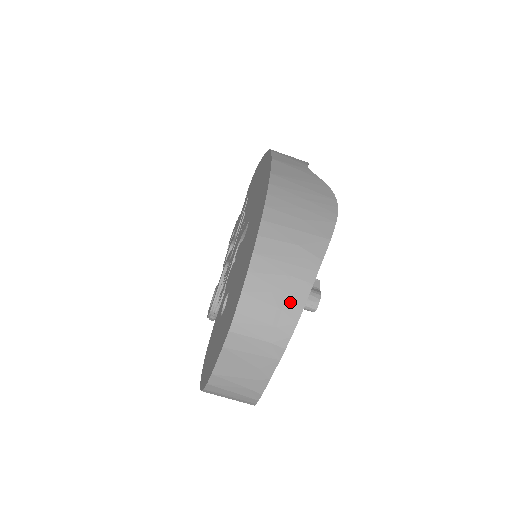
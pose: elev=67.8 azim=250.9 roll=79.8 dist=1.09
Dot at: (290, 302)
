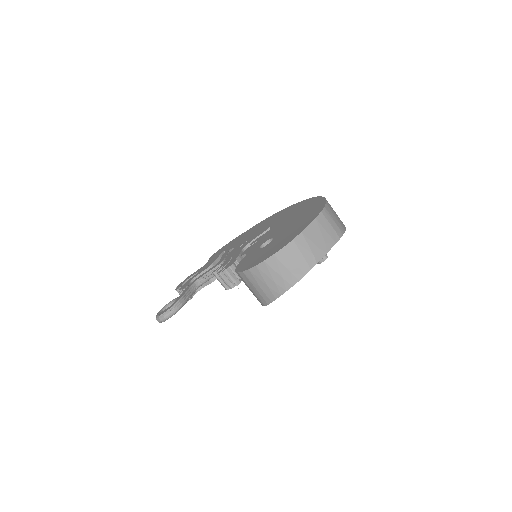
Dot at: (341, 223)
